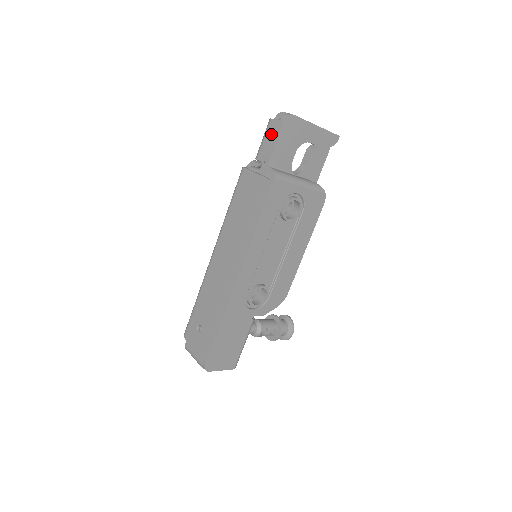
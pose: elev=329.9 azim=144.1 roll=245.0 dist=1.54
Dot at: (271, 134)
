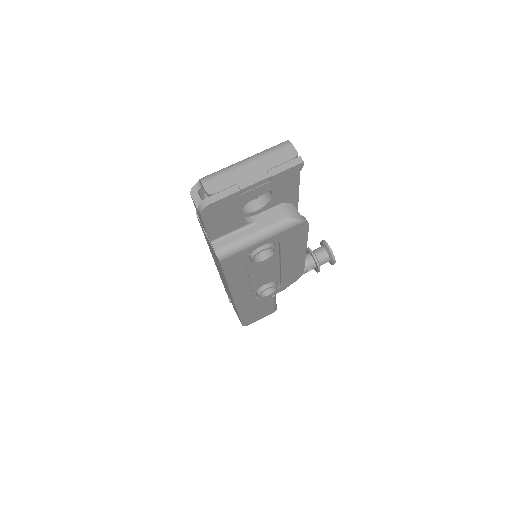
Dot at: (198, 214)
